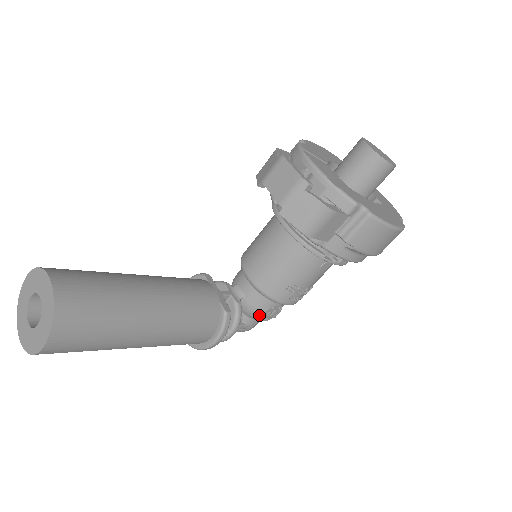
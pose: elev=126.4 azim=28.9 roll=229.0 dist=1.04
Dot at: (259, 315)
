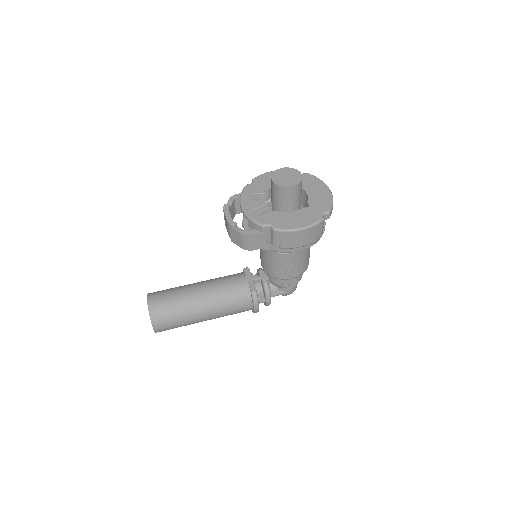
Dot at: (282, 287)
